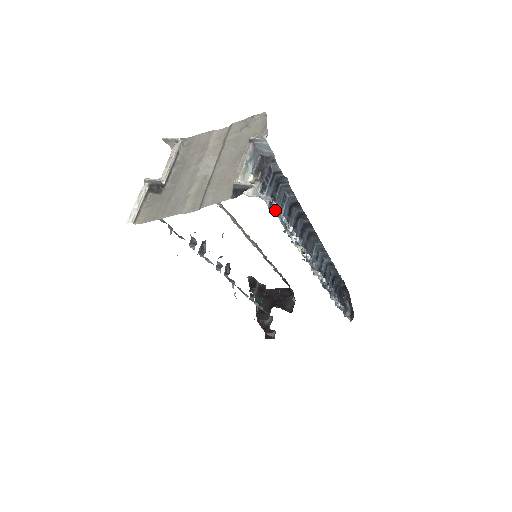
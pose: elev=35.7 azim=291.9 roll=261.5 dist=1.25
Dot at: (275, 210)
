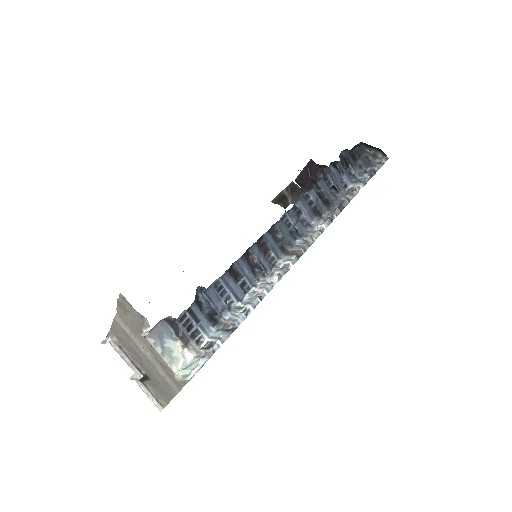
Dot at: (224, 319)
